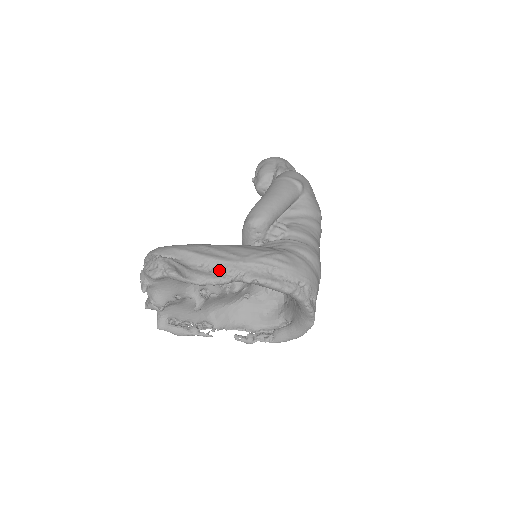
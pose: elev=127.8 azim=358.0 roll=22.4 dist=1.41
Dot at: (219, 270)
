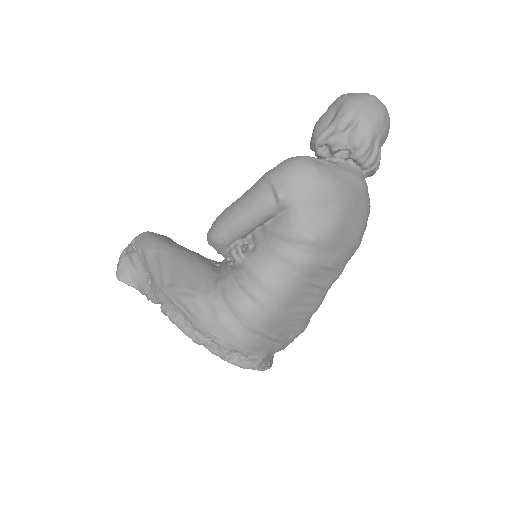
Dot at: (152, 288)
